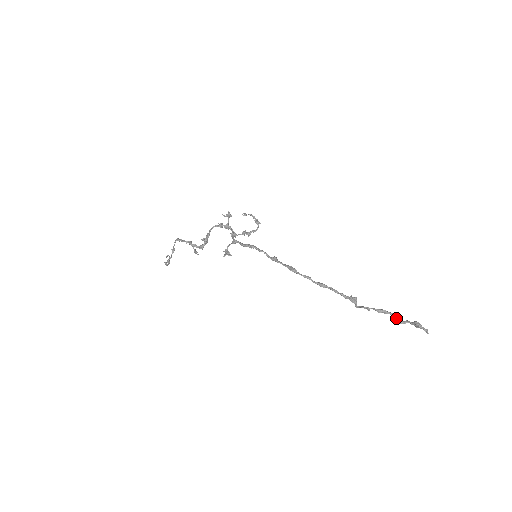
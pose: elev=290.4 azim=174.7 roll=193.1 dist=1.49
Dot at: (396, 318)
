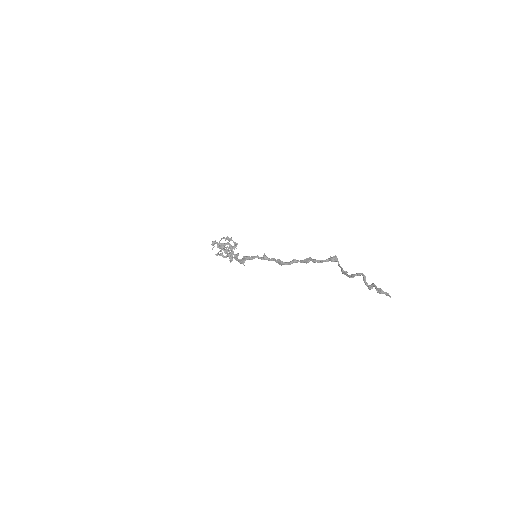
Dot at: occluded
